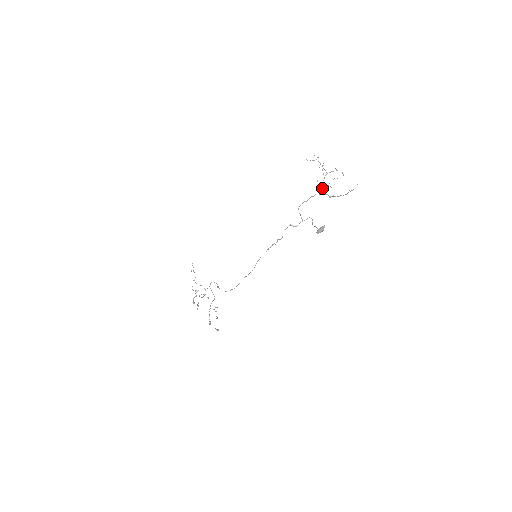
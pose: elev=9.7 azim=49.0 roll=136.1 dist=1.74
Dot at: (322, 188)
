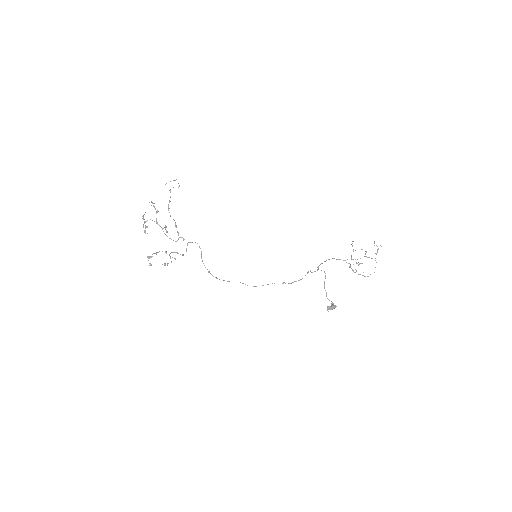
Dot at: occluded
